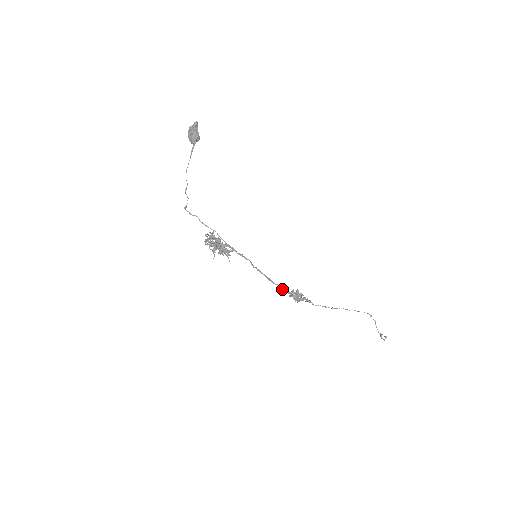
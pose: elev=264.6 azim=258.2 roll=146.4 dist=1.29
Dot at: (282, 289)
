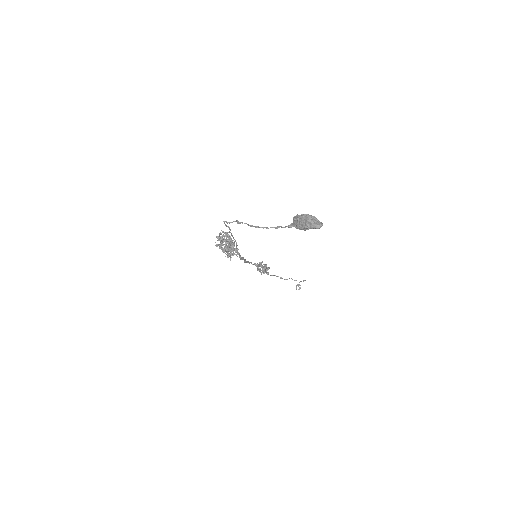
Dot at: (255, 264)
